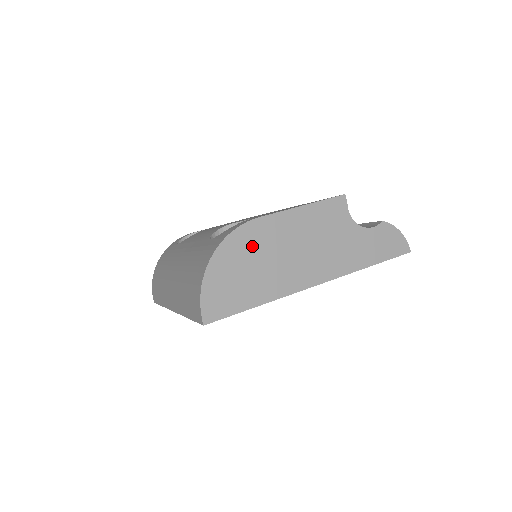
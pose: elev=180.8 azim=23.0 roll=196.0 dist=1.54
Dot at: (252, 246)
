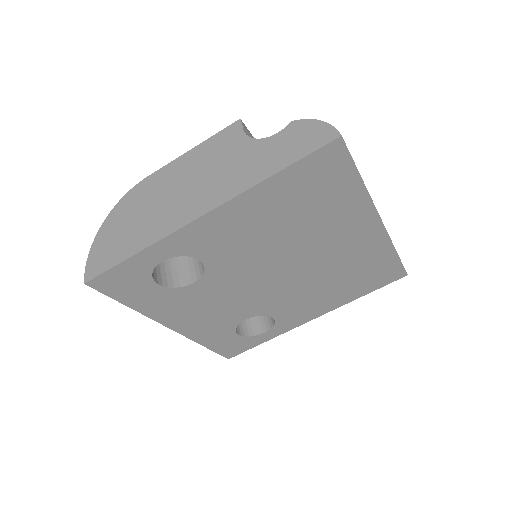
Dot at: (138, 202)
